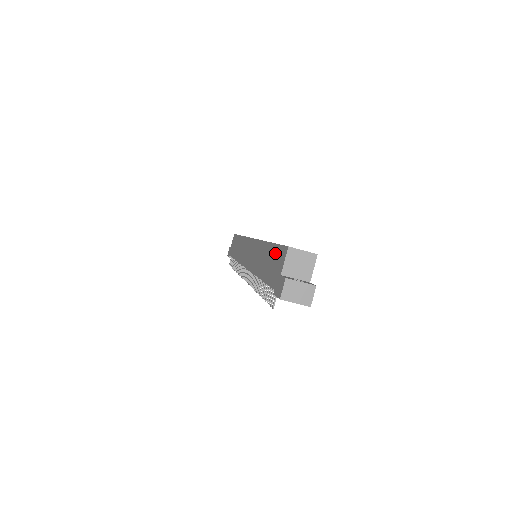
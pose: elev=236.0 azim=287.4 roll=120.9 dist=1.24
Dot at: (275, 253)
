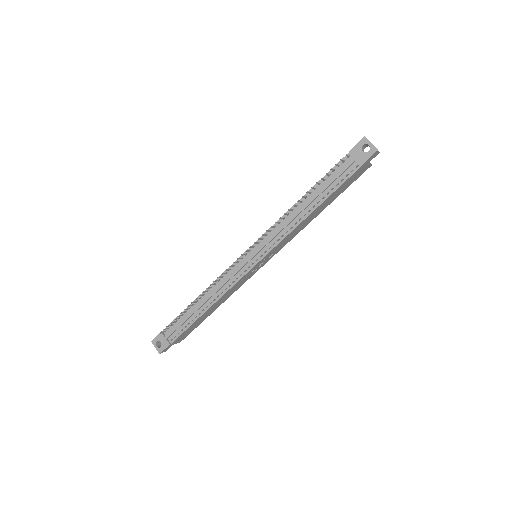
Dot at: occluded
